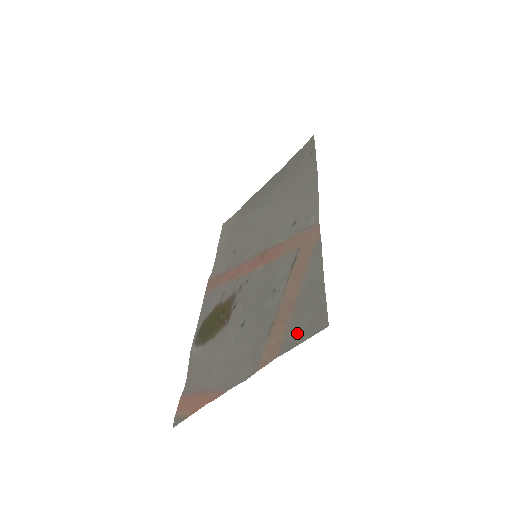
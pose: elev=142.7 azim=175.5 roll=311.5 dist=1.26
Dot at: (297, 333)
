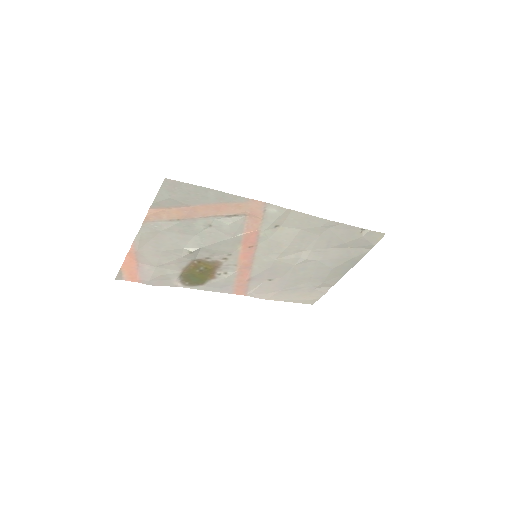
Dot at: (166, 199)
